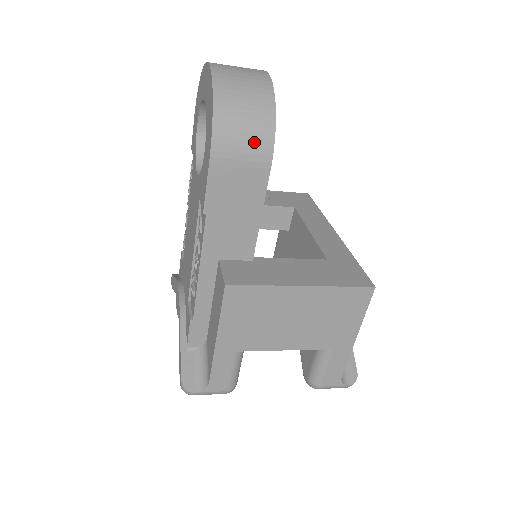
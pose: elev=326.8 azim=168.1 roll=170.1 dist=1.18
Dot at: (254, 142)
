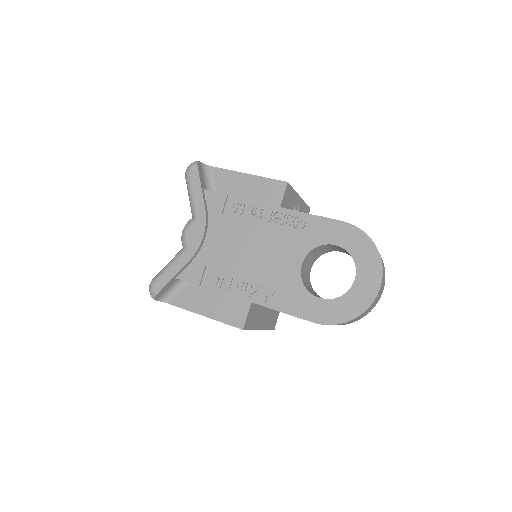
Dot at: occluded
